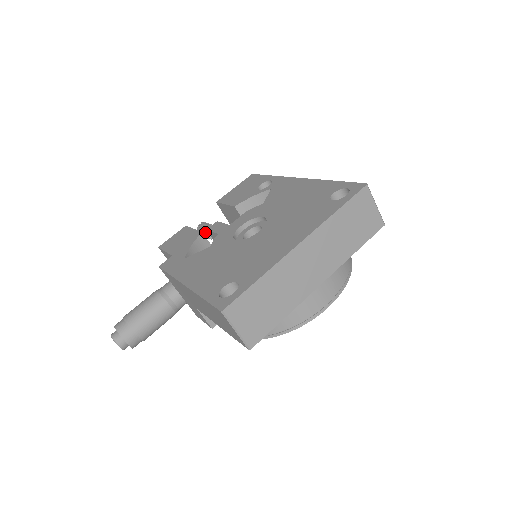
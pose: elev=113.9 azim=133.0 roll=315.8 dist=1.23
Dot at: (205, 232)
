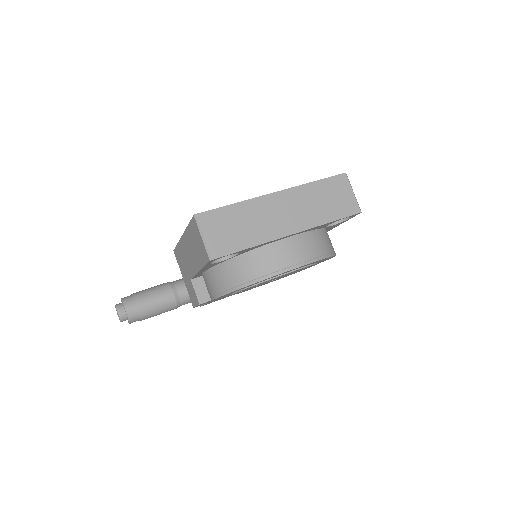
Dot at: occluded
